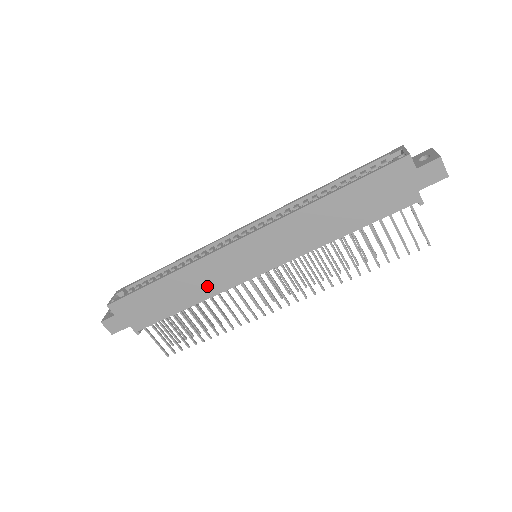
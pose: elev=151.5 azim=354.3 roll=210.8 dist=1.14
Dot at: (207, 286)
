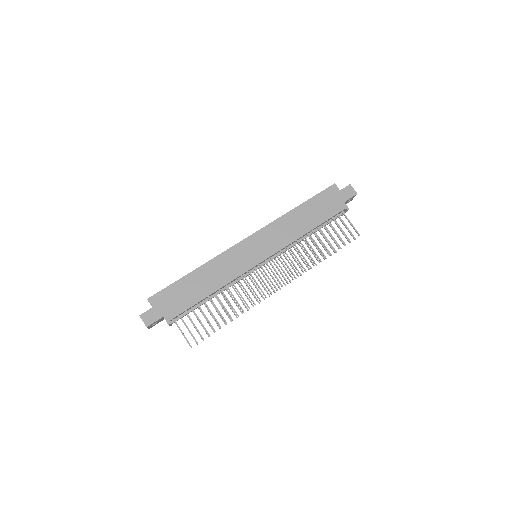
Dot at: (225, 274)
